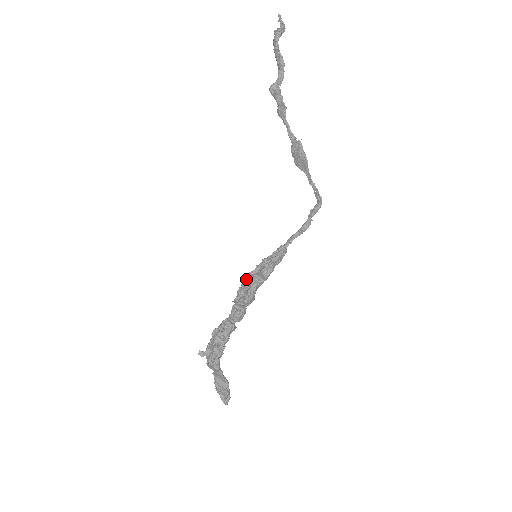
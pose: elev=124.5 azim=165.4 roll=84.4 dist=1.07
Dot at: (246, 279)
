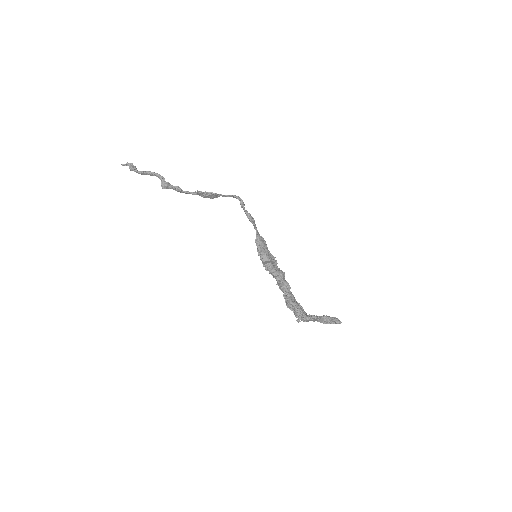
Dot at: occluded
